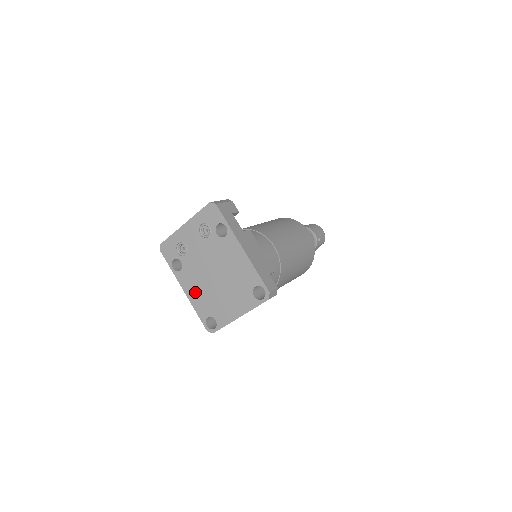
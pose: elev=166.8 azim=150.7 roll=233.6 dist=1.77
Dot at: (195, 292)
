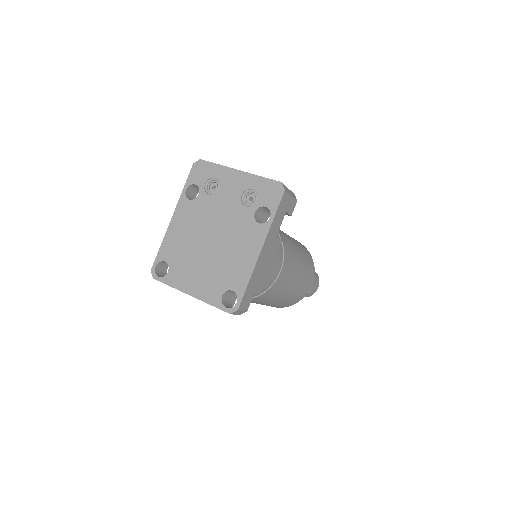
Dot at: (180, 230)
